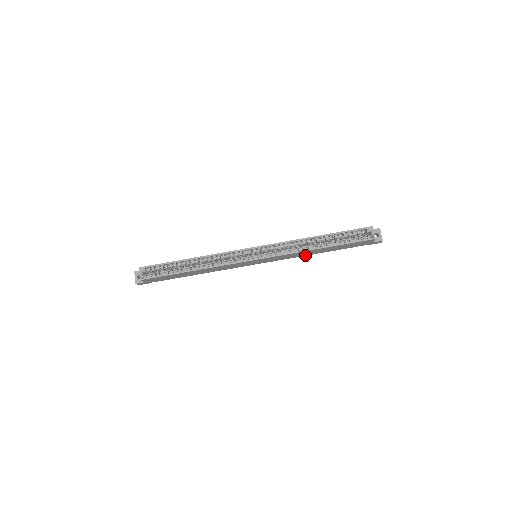
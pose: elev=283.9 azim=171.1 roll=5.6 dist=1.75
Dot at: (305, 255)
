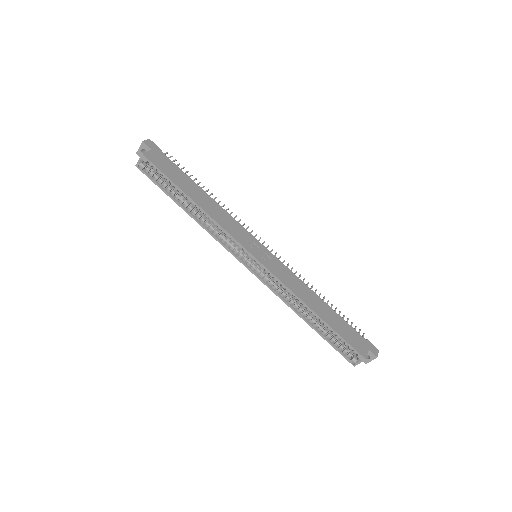
Dot at: occluded
